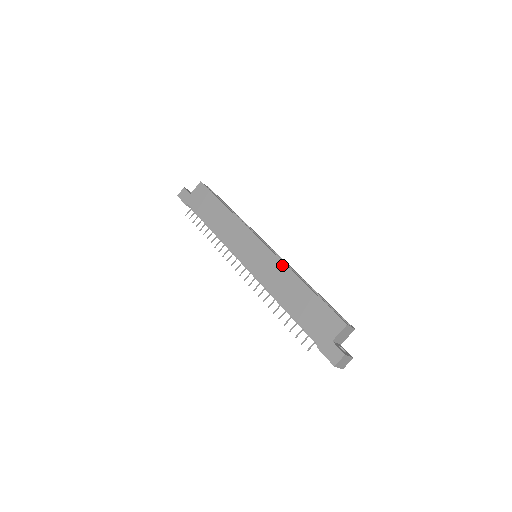
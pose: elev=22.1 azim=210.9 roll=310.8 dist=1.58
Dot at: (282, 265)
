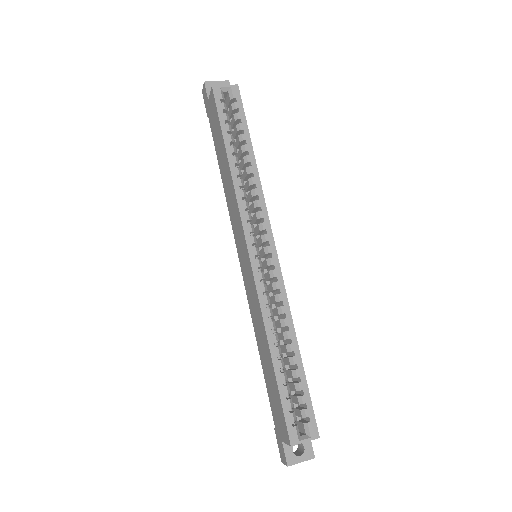
Dot at: (259, 309)
